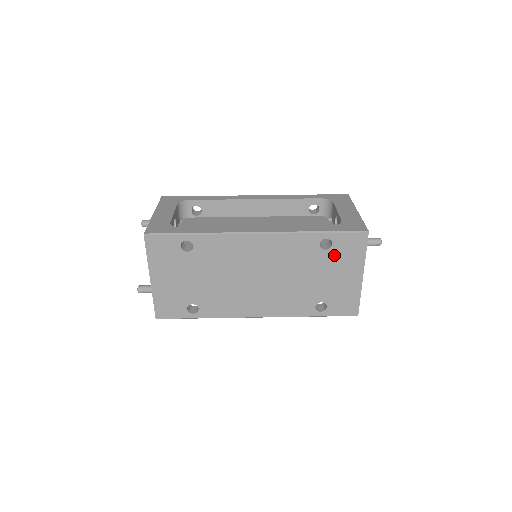
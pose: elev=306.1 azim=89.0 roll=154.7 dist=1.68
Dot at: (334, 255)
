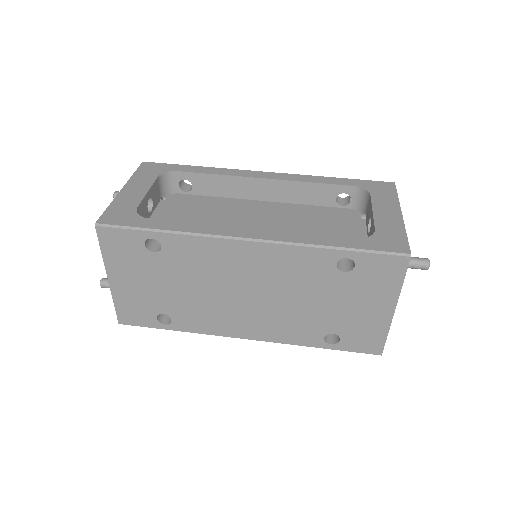
Dot at: (356, 280)
